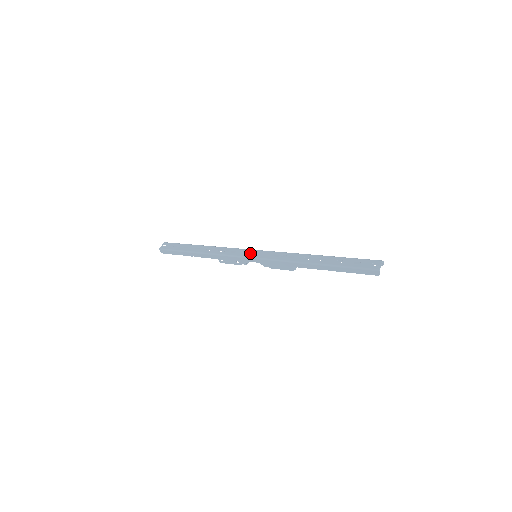
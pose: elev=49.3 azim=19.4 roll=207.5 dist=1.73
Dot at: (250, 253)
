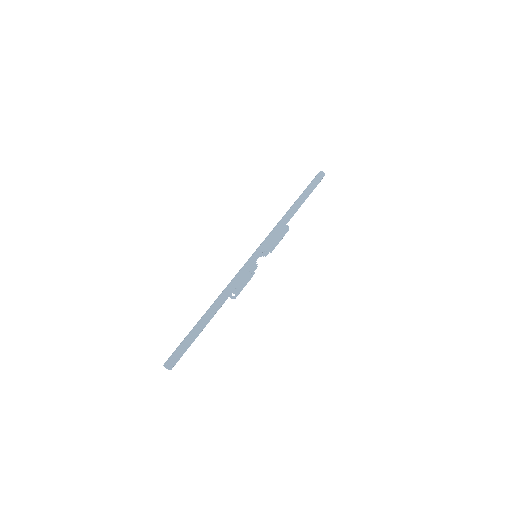
Dot at: occluded
